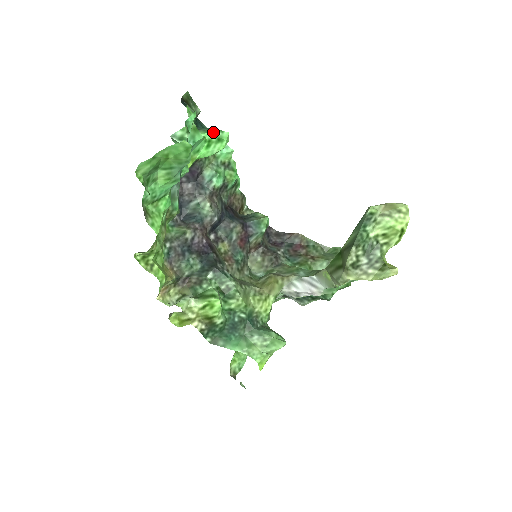
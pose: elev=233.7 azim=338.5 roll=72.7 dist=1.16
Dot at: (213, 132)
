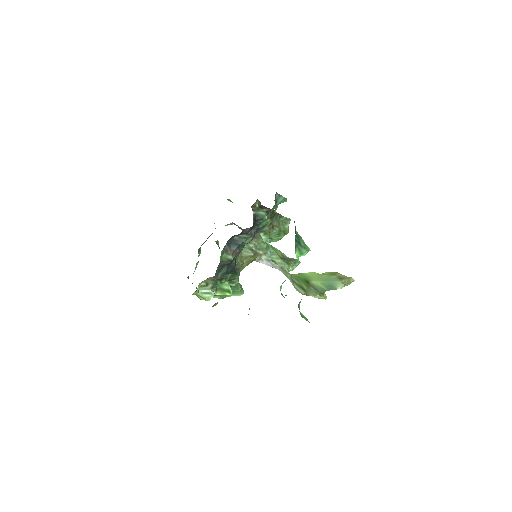
Dot at: (304, 253)
